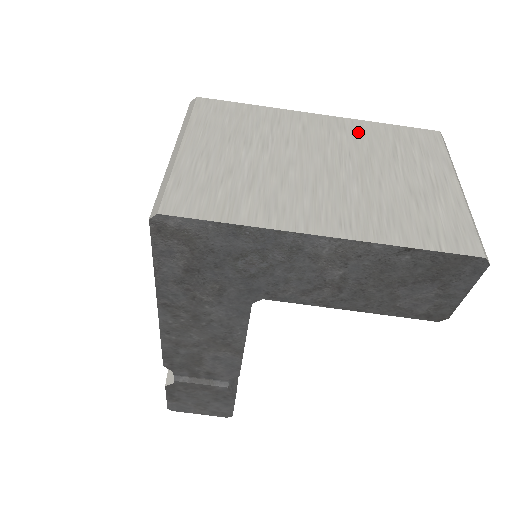
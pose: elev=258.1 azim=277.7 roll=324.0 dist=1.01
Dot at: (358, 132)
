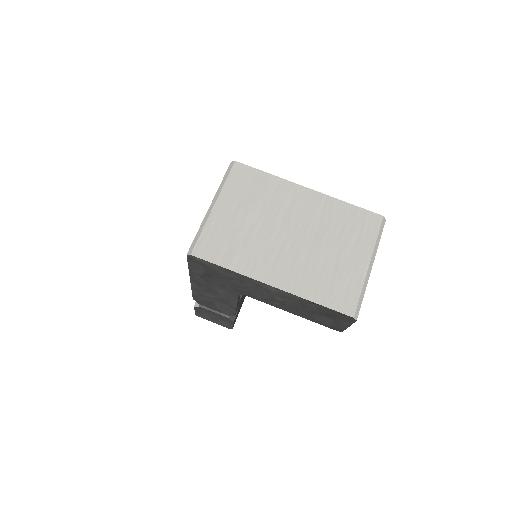
Dot at: (327, 209)
